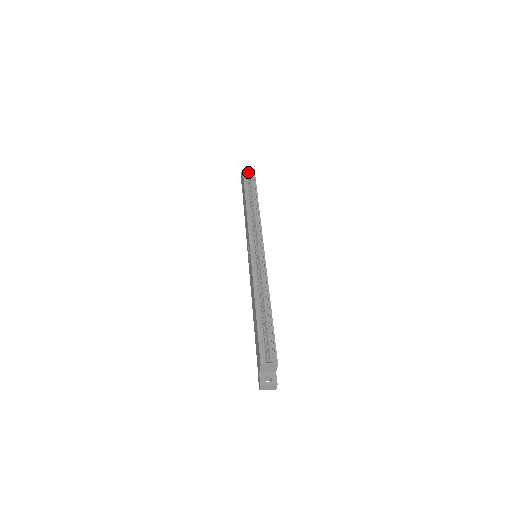
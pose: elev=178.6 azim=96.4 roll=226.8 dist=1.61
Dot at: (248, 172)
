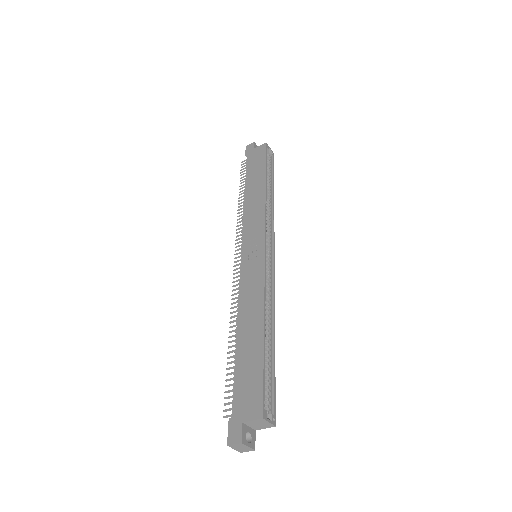
Dot at: (267, 150)
